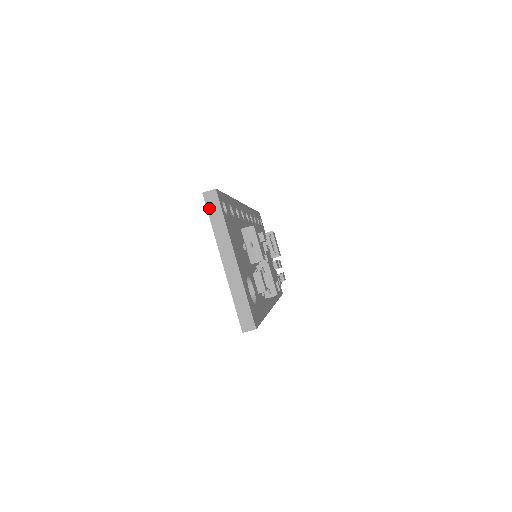
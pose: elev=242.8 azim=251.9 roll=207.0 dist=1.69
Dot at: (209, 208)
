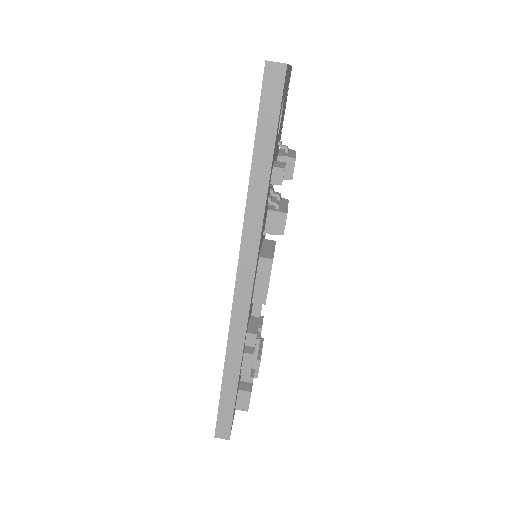
Dot at: occluded
